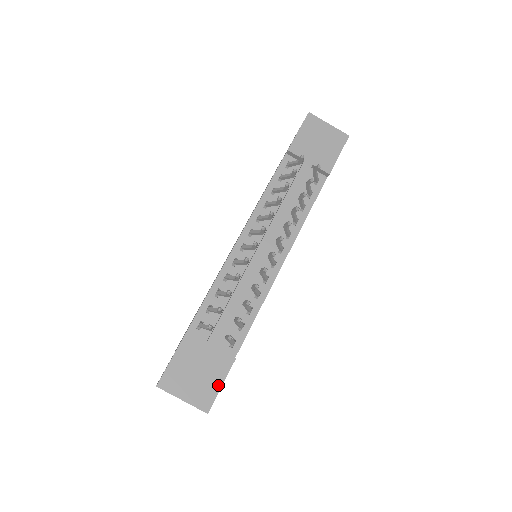
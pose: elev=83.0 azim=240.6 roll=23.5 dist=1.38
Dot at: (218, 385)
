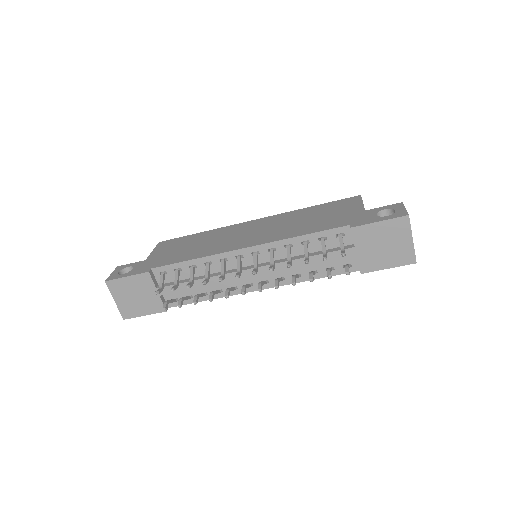
Dot at: (142, 313)
